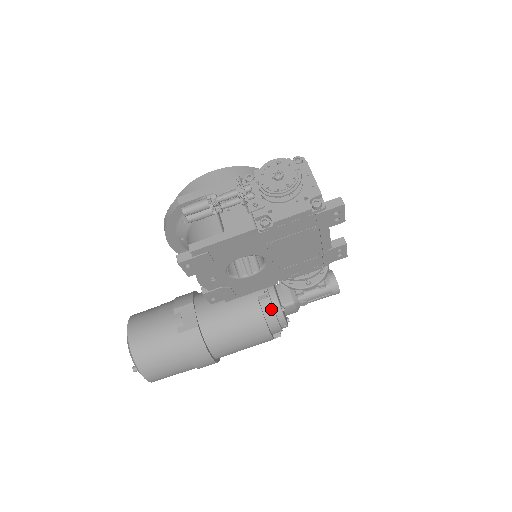
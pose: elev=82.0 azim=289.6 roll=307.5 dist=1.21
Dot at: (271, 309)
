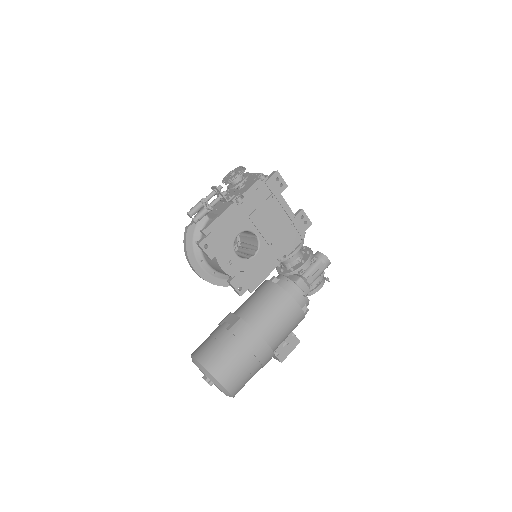
Dot at: (286, 284)
